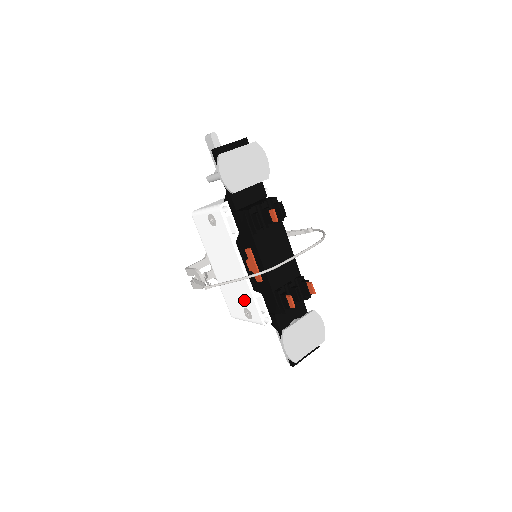
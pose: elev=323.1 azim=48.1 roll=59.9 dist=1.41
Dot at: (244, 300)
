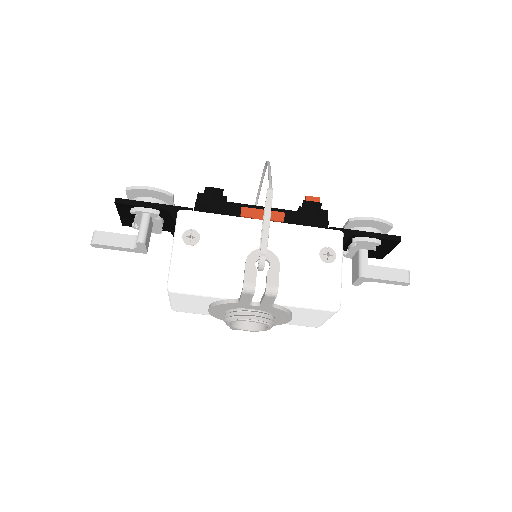
Dot at: (307, 248)
